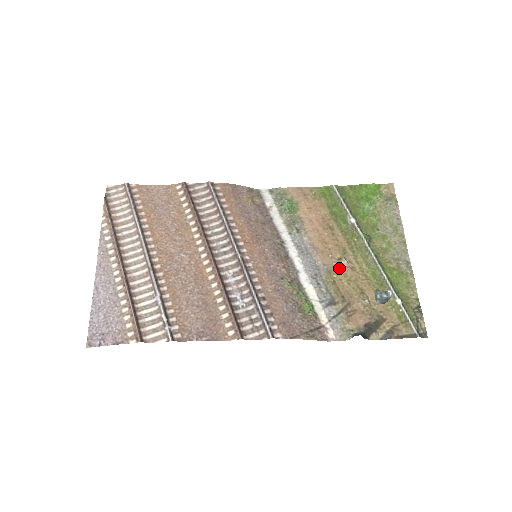
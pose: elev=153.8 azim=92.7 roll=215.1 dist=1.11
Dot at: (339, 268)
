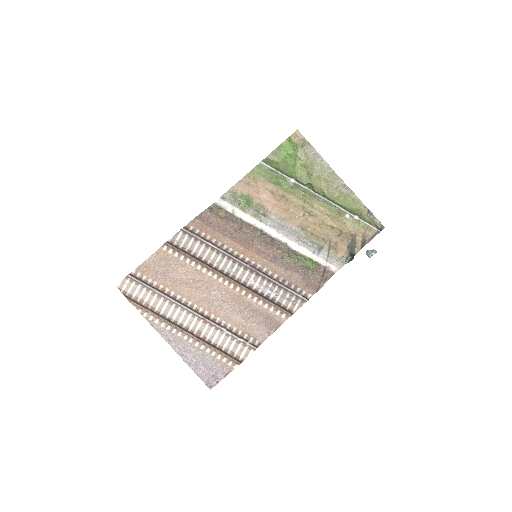
Dot at: (308, 222)
